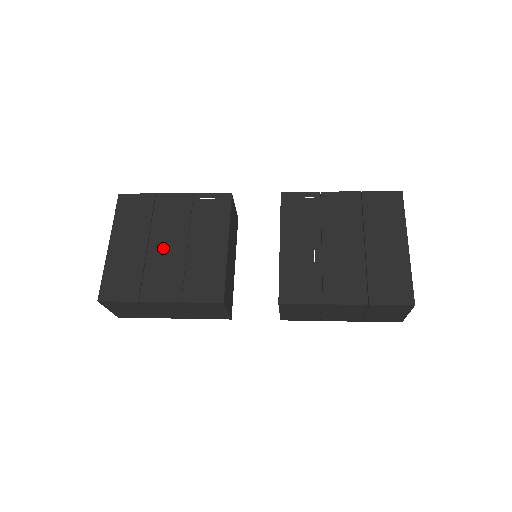
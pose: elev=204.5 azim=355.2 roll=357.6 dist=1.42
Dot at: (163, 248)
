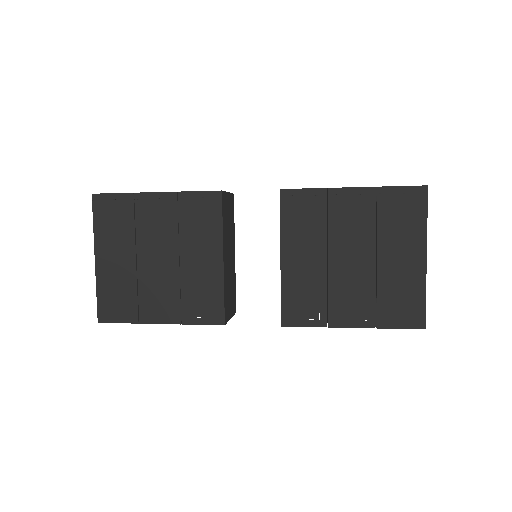
Dot at: (153, 263)
